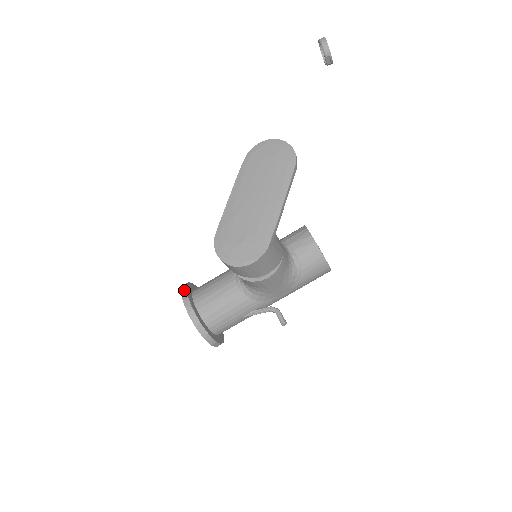
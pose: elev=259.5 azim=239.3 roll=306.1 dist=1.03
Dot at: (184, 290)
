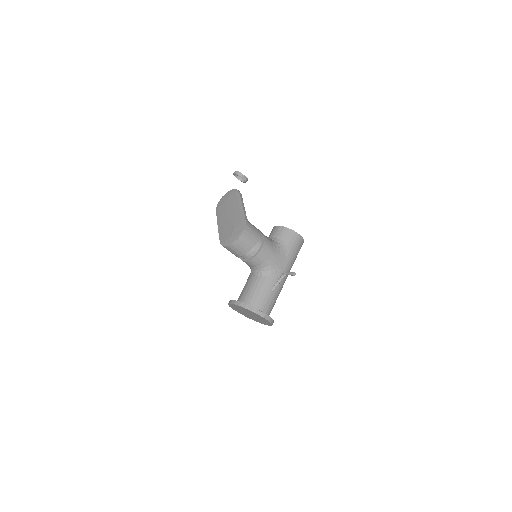
Dot at: (229, 301)
